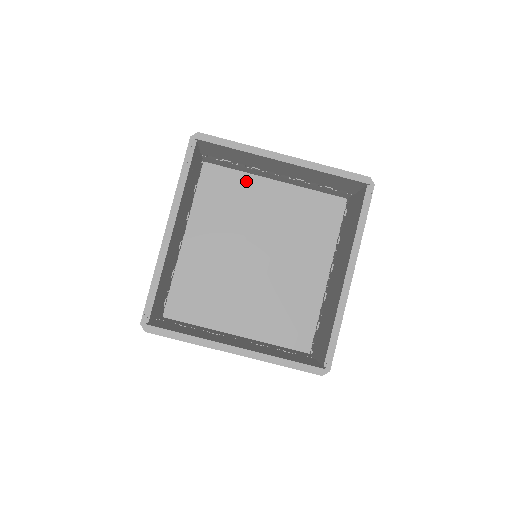
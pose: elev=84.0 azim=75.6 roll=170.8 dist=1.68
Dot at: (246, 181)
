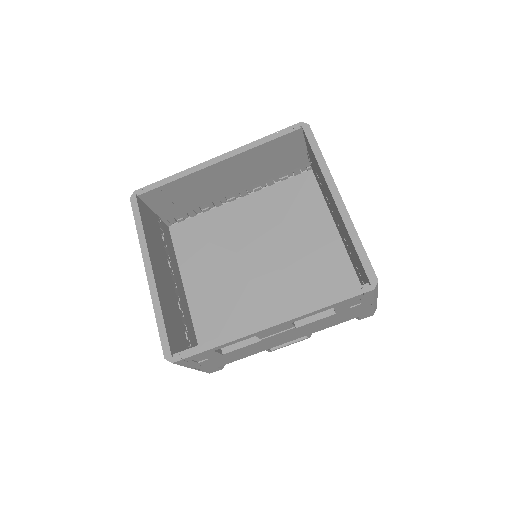
Dot at: (320, 210)
